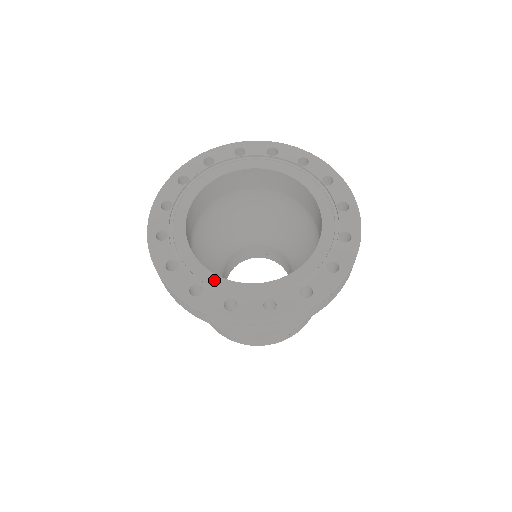
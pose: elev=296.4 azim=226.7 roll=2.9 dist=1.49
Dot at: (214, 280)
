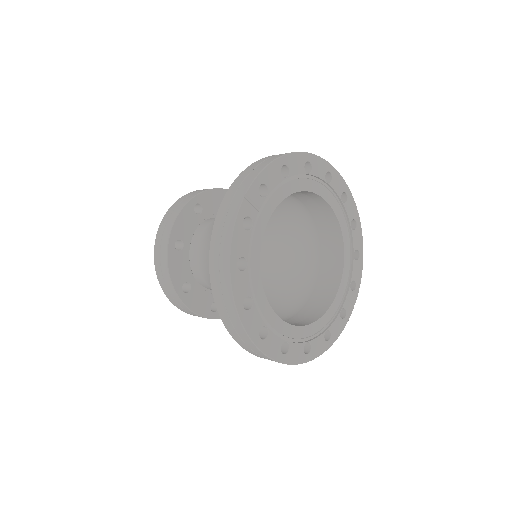
Dot at: (293, 331)
